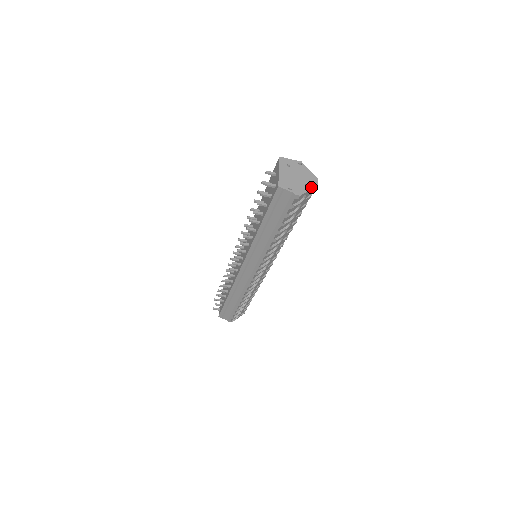
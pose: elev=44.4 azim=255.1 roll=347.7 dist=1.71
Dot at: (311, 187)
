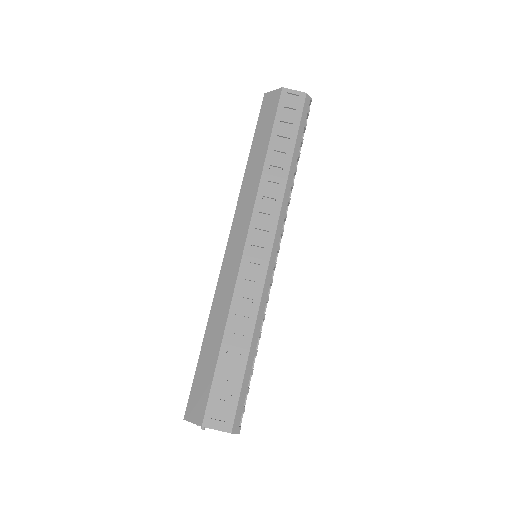
Dot at: occluded
